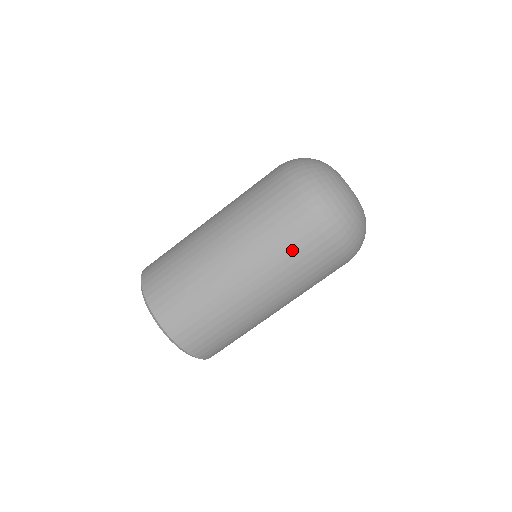
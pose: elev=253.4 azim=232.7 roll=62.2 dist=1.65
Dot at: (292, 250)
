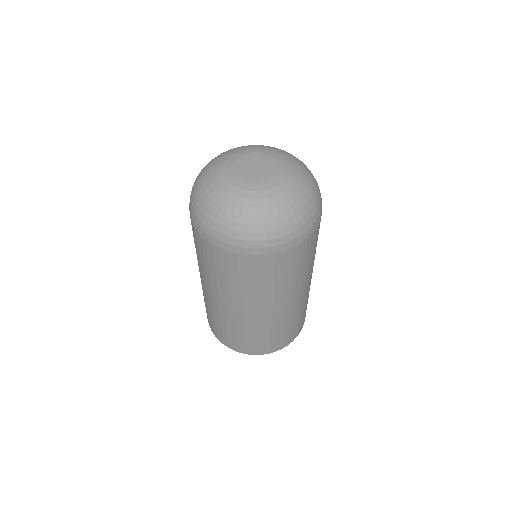
Dot at: (219, 271)
